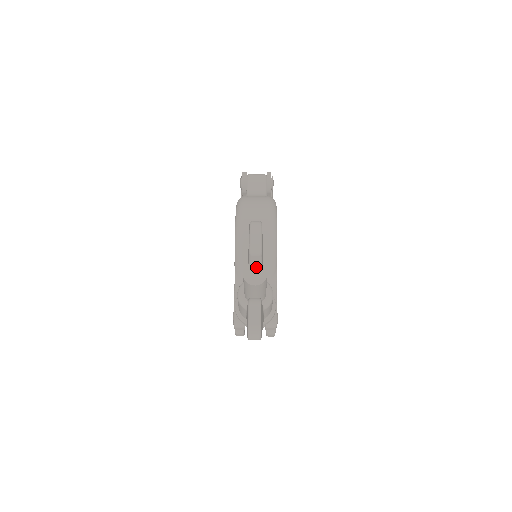
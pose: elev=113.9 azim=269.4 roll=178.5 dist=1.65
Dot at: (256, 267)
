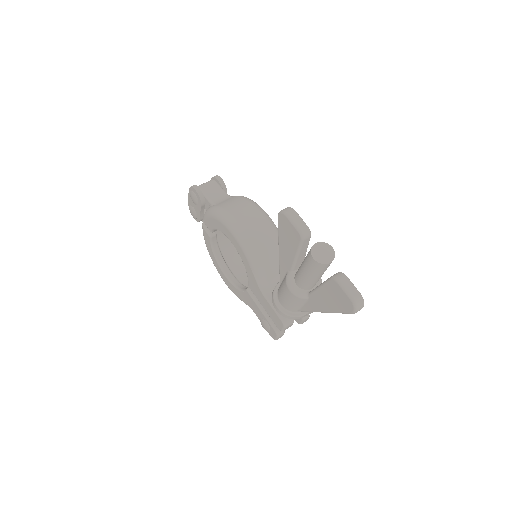
Dot at: (319, 247)
